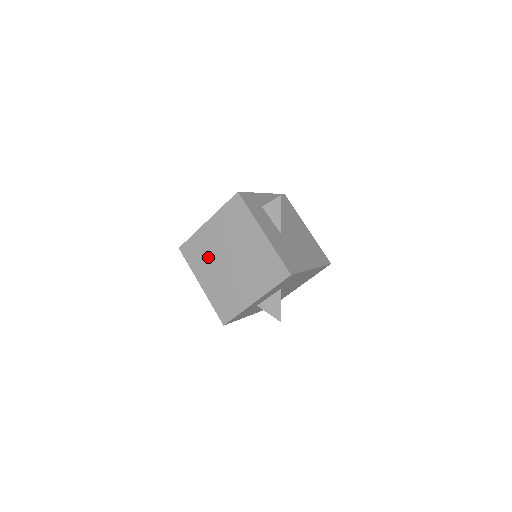
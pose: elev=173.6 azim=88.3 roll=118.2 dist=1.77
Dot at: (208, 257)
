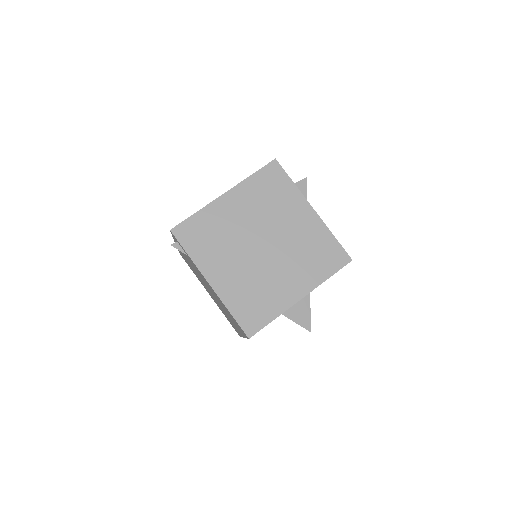
Dot at: (225, 242)
